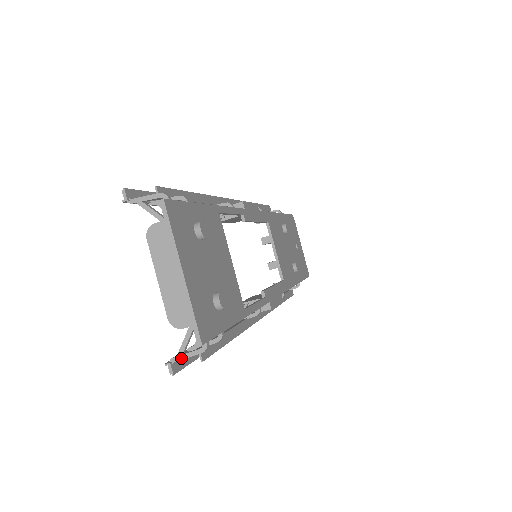
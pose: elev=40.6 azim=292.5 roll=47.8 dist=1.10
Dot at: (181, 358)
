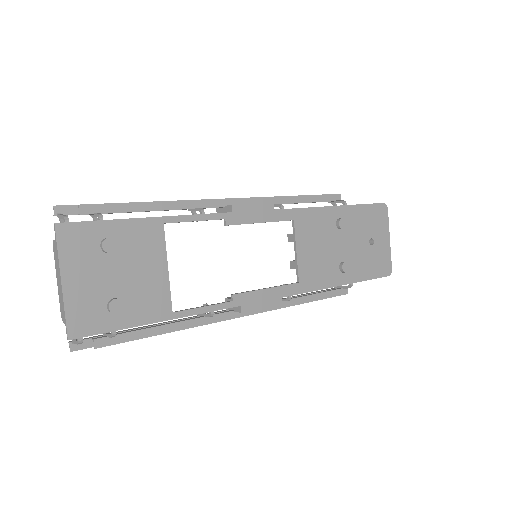
Dot at: (74, 342)
